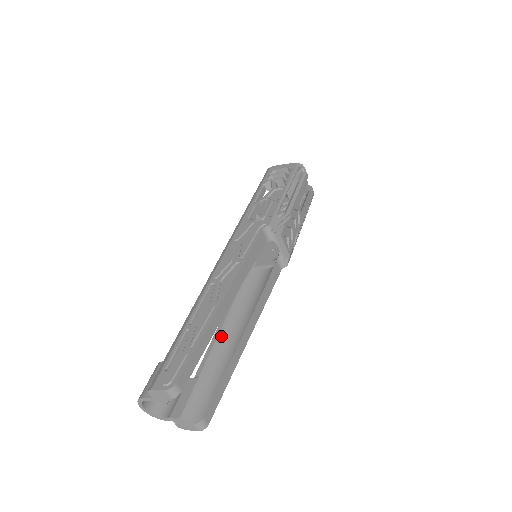
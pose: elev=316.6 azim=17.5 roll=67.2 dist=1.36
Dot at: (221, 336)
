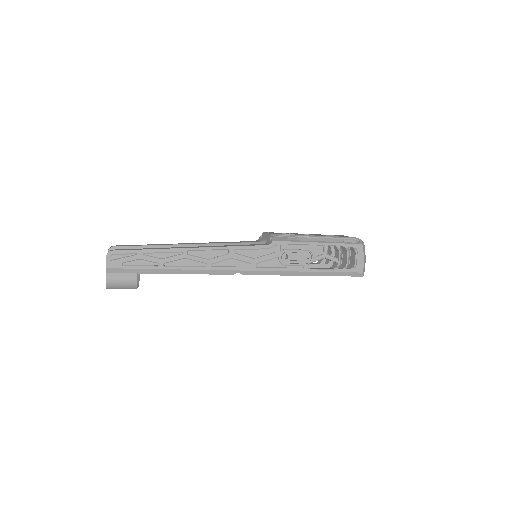
Dot at: occluded
